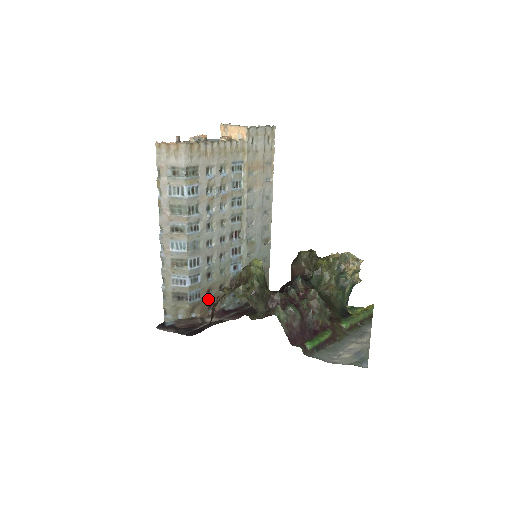
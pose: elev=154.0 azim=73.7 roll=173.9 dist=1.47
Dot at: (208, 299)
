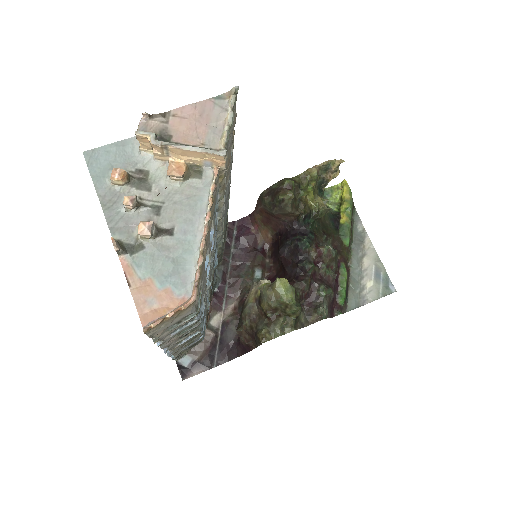
Dot at: occluded
